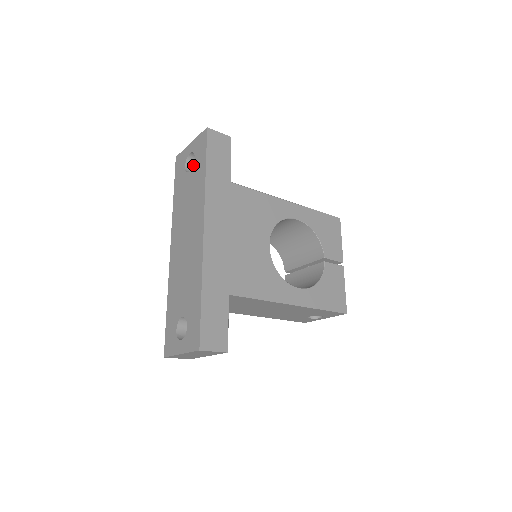
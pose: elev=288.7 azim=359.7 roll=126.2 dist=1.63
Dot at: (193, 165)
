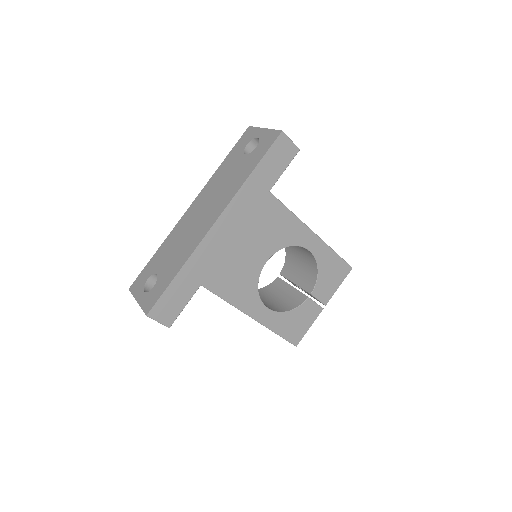
Dot at: (251, 153)
